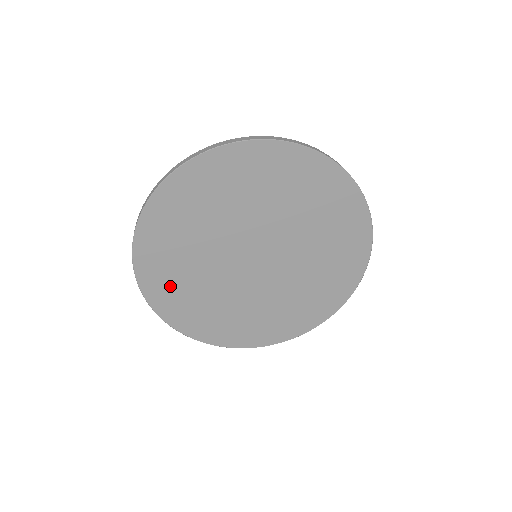
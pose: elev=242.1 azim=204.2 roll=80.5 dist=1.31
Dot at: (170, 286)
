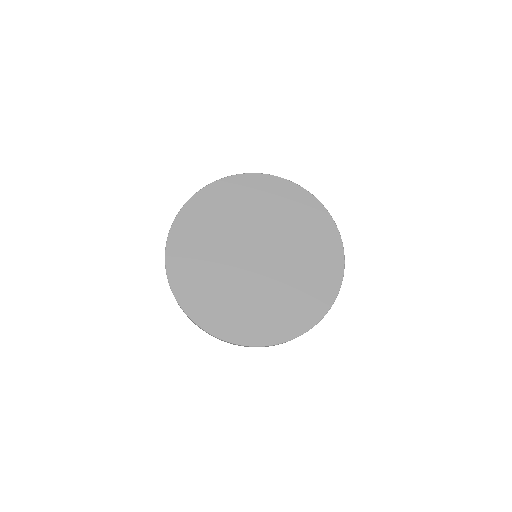
Dot at: (191, 234)
